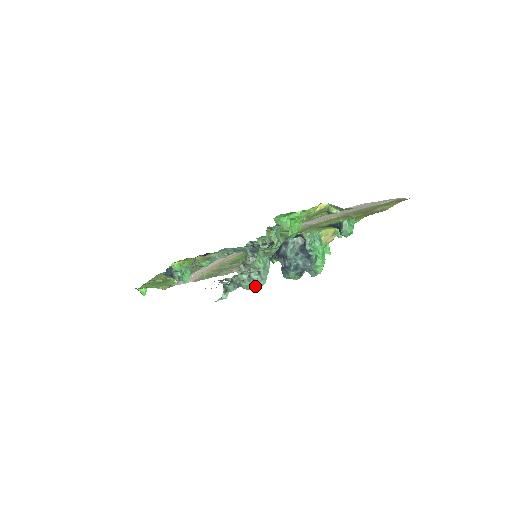
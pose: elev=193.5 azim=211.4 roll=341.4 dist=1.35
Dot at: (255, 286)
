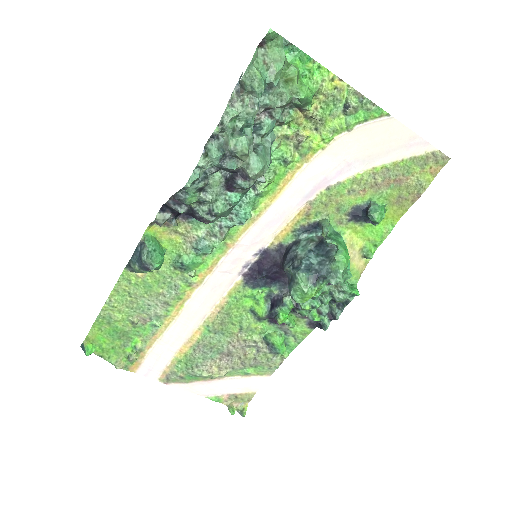
Dot at: (246, 150)
